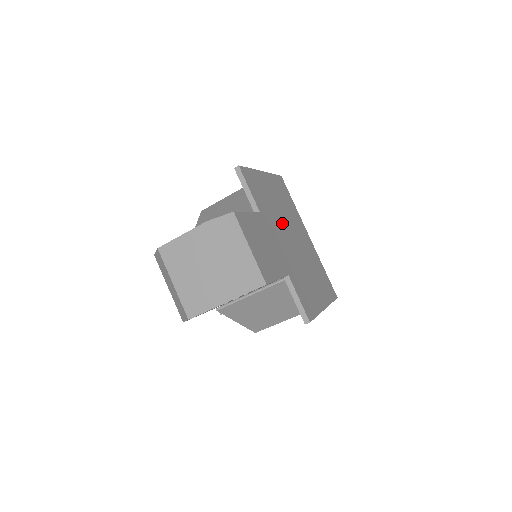
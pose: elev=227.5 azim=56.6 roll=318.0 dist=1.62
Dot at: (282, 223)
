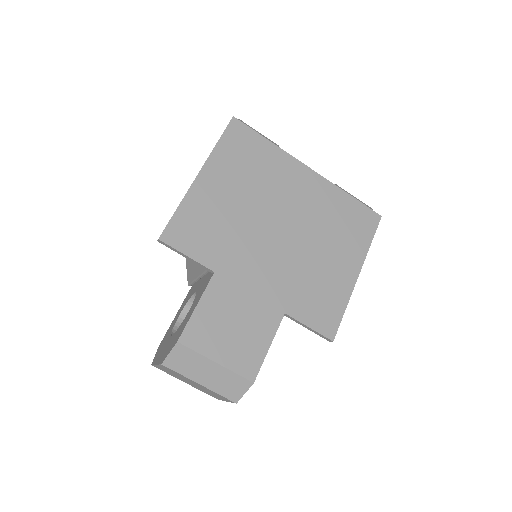
Dot at: (256, 228)
